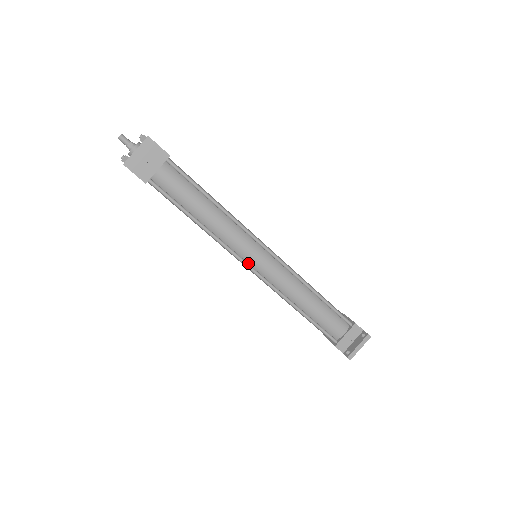
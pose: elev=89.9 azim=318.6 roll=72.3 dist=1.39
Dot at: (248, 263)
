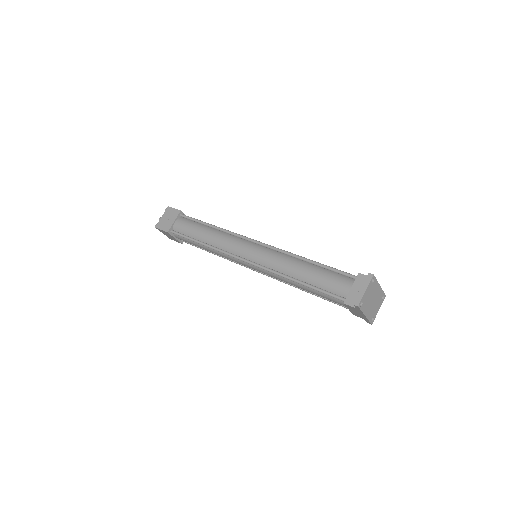
Dot at: (244, 259)
